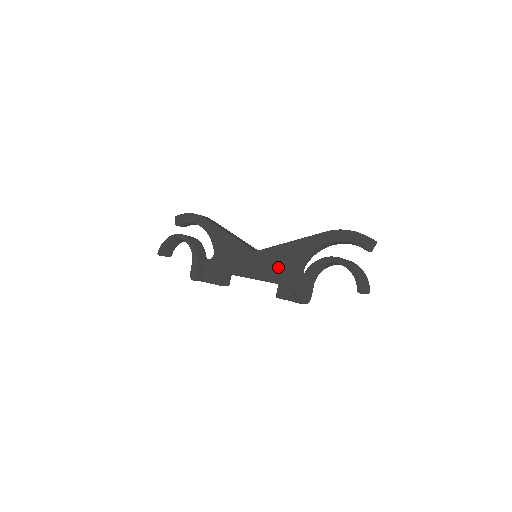
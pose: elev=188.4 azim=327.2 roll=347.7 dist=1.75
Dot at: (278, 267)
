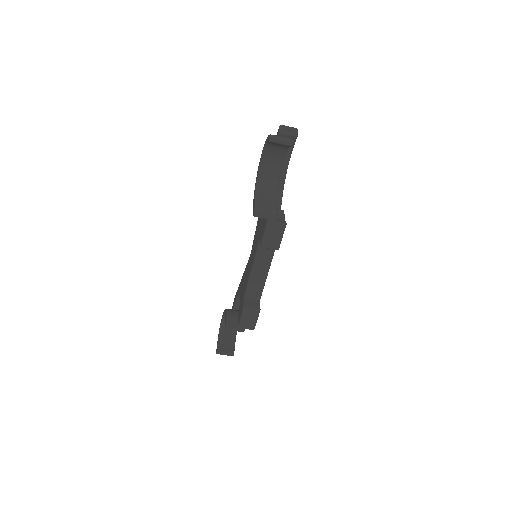
Dot at: (258, 232)
